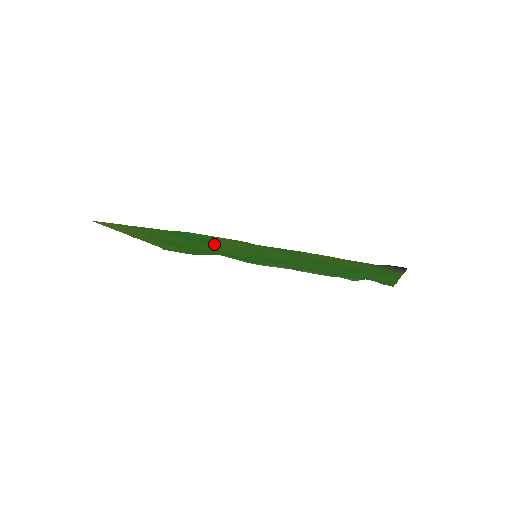
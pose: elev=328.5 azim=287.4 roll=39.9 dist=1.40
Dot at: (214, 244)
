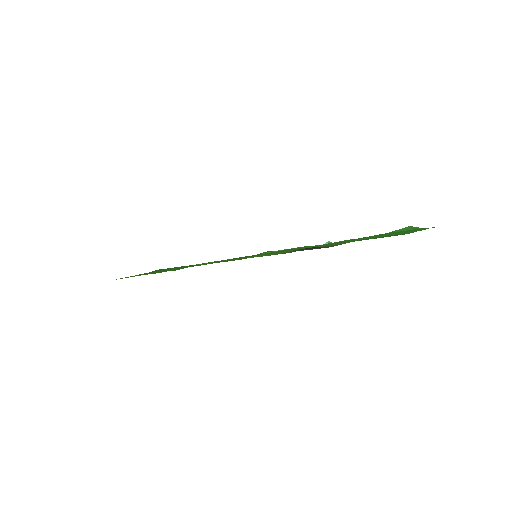
Dot at: occluded
